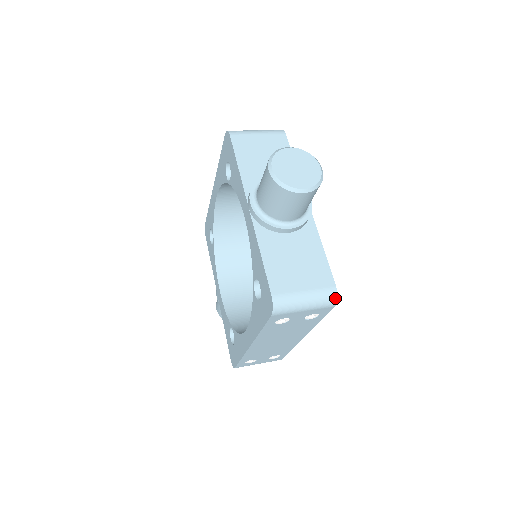
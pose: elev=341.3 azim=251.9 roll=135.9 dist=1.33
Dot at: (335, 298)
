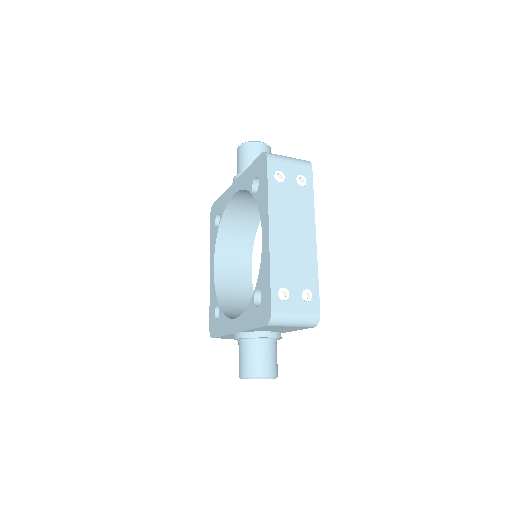
Dot at: (308, 161)
